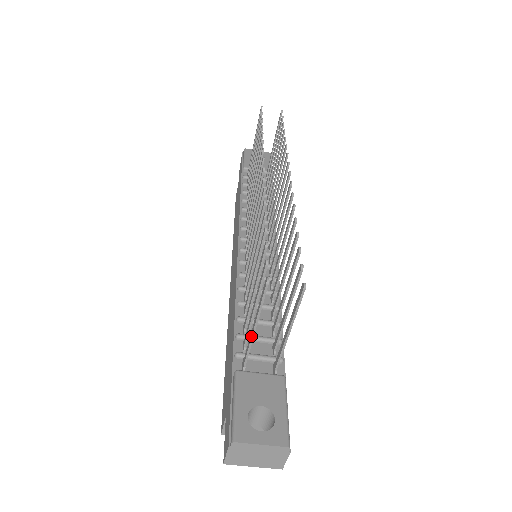
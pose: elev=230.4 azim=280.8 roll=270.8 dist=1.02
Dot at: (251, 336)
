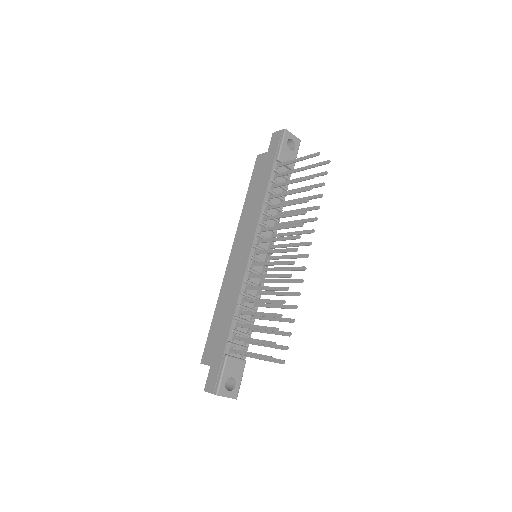
Dot at: (245, 355)
